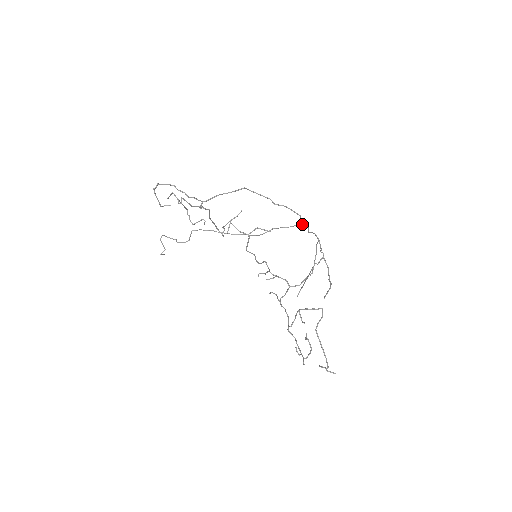
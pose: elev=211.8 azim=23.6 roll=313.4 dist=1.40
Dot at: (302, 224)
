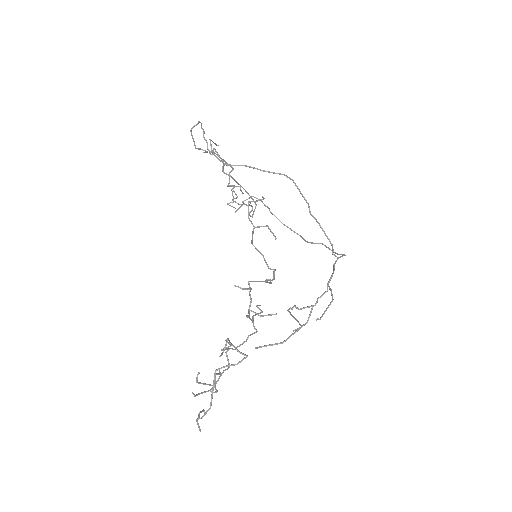
Dot at: (338, 257)
